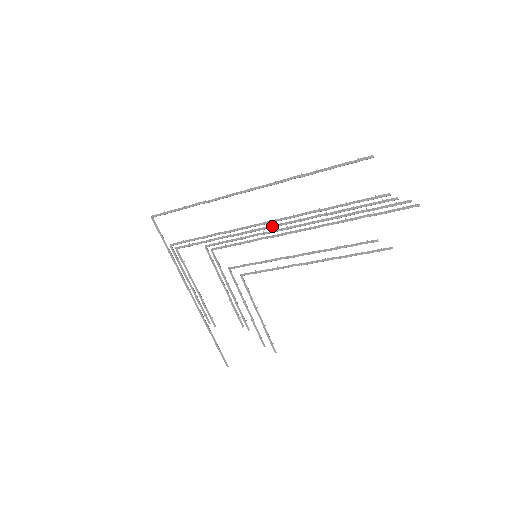
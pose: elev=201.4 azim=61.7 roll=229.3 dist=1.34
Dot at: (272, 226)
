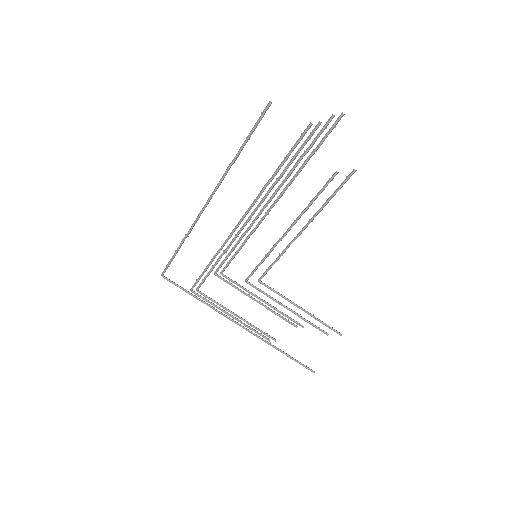
Dot at: (246, 221)
